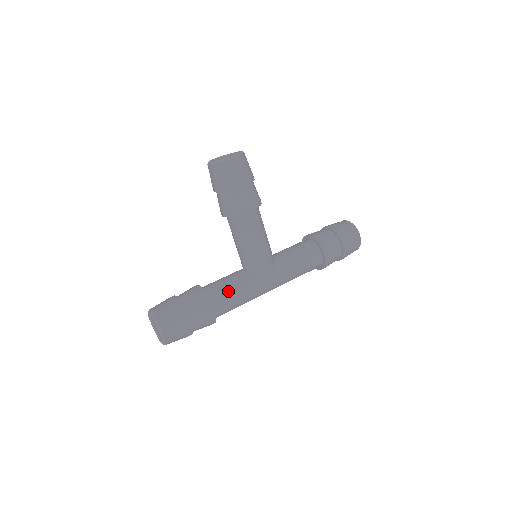
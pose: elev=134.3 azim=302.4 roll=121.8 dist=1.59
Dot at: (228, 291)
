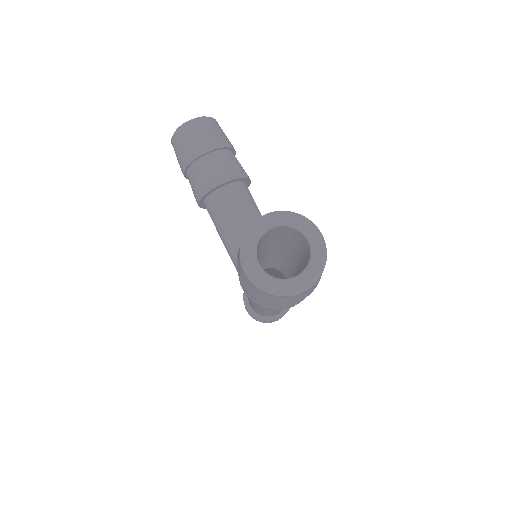
Dot at: occluded
